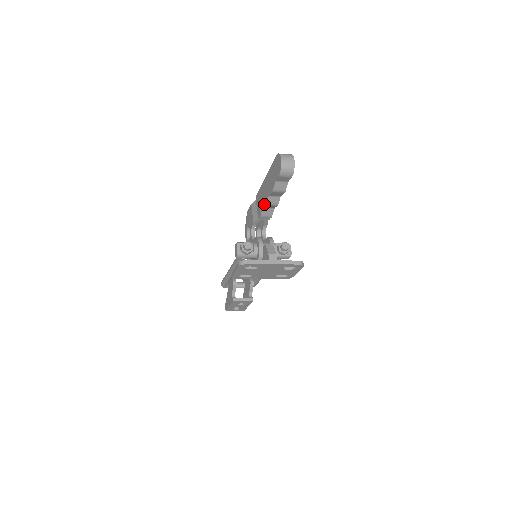
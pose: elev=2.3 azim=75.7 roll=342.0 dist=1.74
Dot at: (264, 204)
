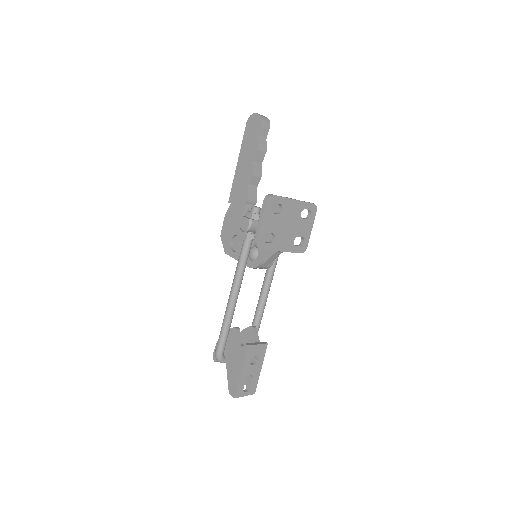
Dot at: (249, 178)
